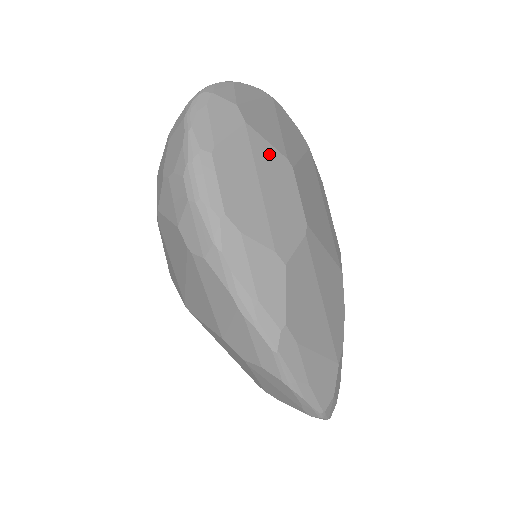
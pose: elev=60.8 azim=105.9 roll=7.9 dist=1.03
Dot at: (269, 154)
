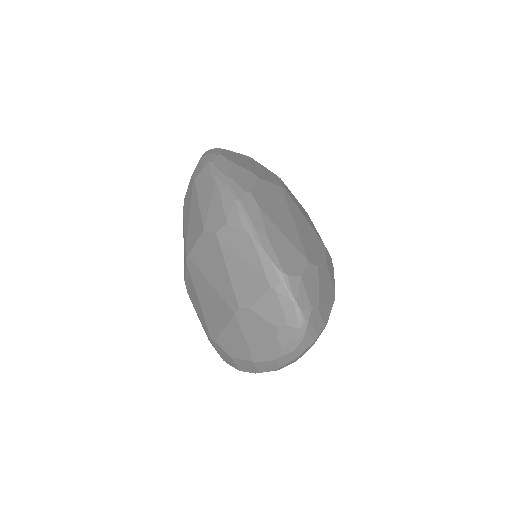
Dot at: (263, 167)
